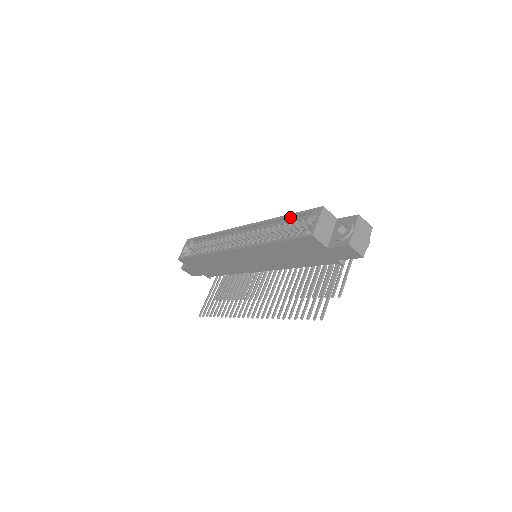
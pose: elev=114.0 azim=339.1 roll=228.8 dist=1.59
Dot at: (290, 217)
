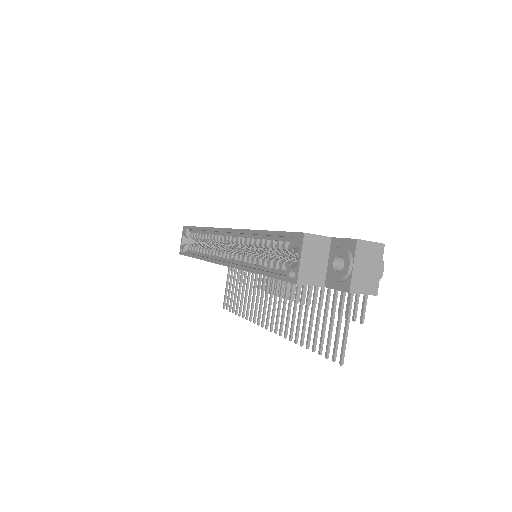
Dot at: (271, 235)
